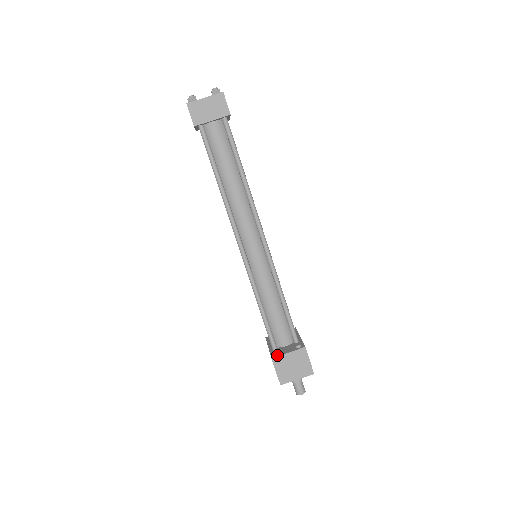
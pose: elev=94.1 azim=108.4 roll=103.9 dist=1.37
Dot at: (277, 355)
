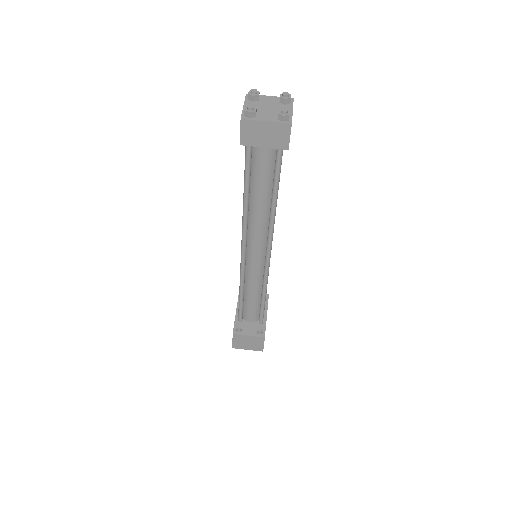
Dot at: (239, 333)
